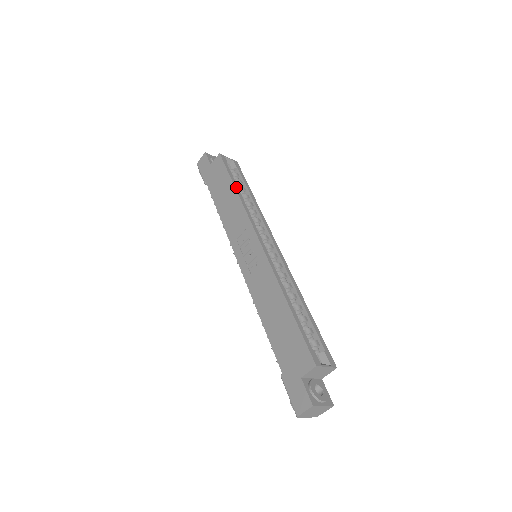
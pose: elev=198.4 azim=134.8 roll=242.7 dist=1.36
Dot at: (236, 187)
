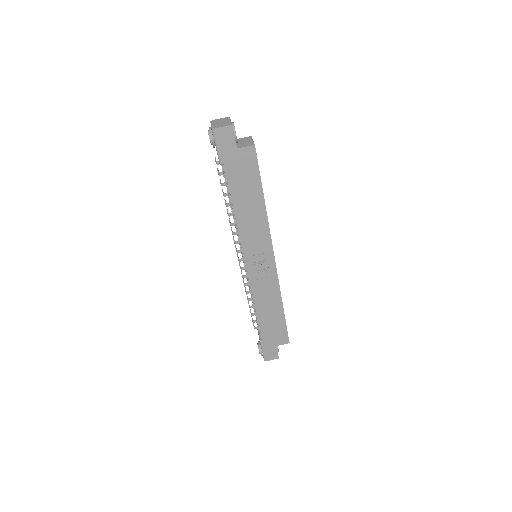
Dot at: occluded
